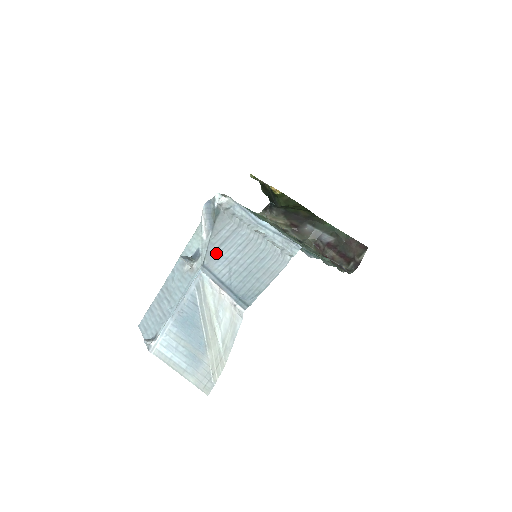
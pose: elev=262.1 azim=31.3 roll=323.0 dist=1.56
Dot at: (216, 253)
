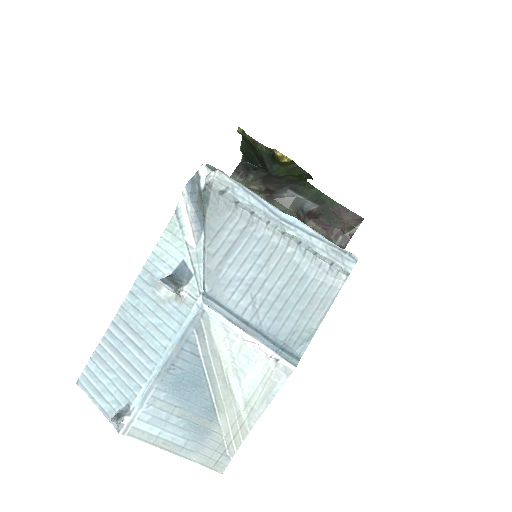
Dot at: (221, 271)
